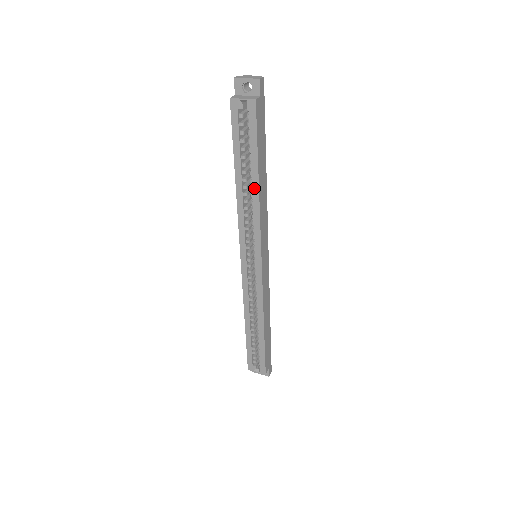
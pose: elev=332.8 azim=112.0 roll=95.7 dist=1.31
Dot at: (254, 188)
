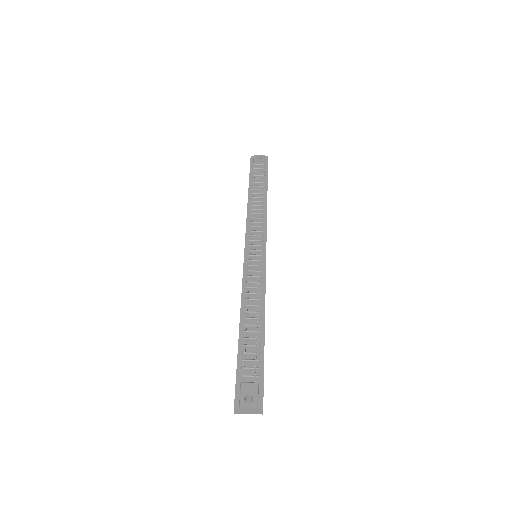
Dot at: occluded
